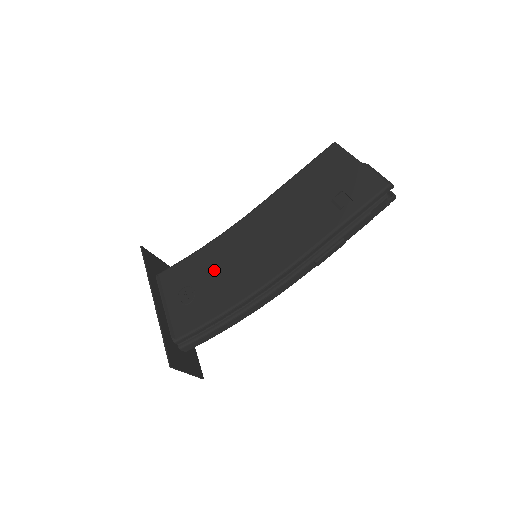
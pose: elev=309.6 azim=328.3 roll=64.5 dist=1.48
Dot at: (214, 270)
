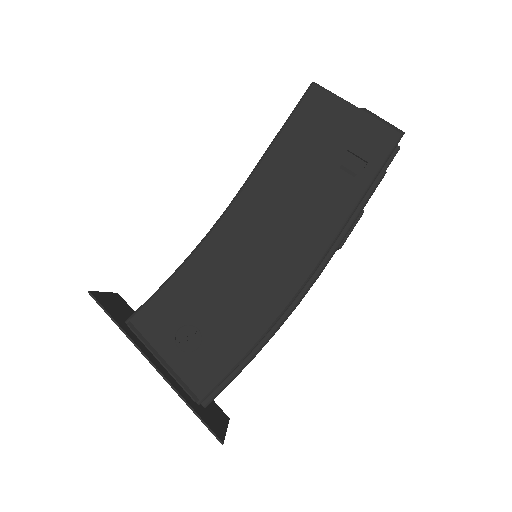
Dot at: (215, 294)
